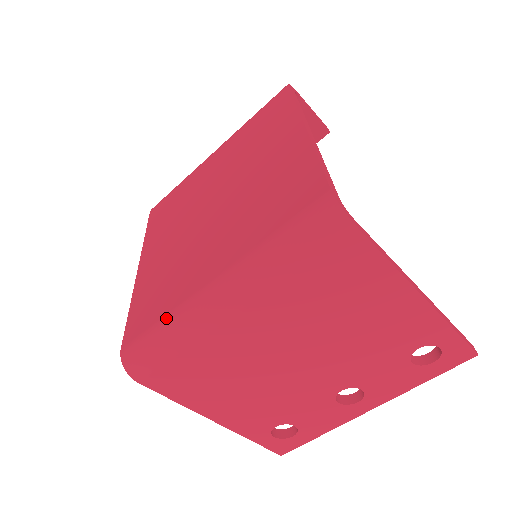
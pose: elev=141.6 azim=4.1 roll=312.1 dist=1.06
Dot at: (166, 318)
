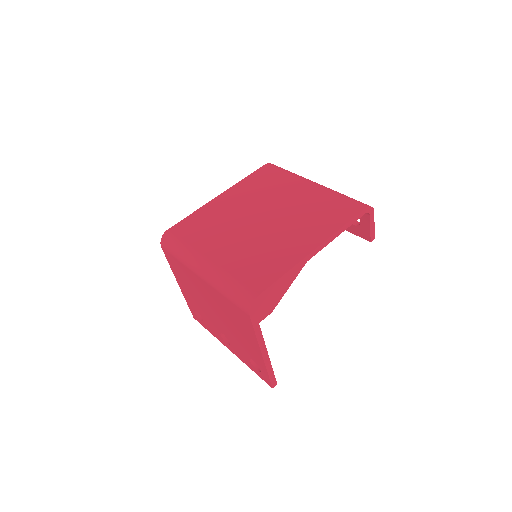
Dot at: (186, 245)
